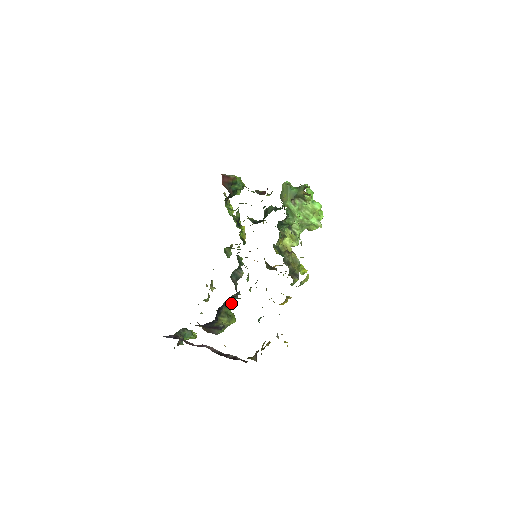
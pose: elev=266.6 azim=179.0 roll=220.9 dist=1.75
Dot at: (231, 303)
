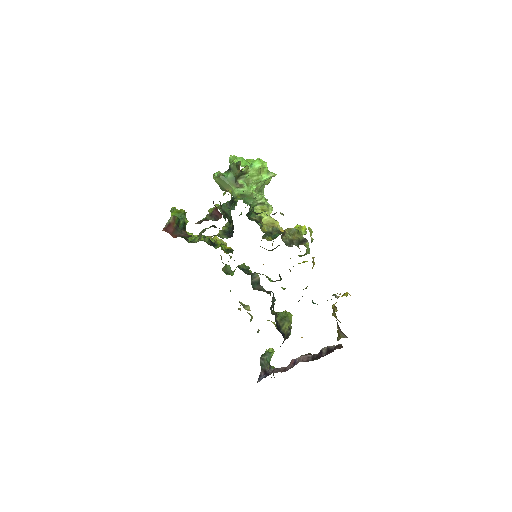
Dot at: occluded
